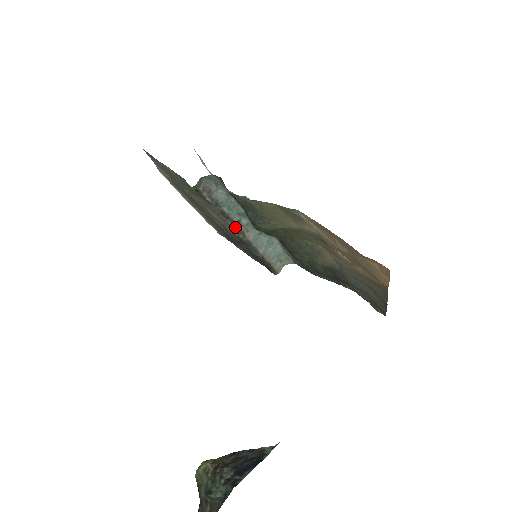
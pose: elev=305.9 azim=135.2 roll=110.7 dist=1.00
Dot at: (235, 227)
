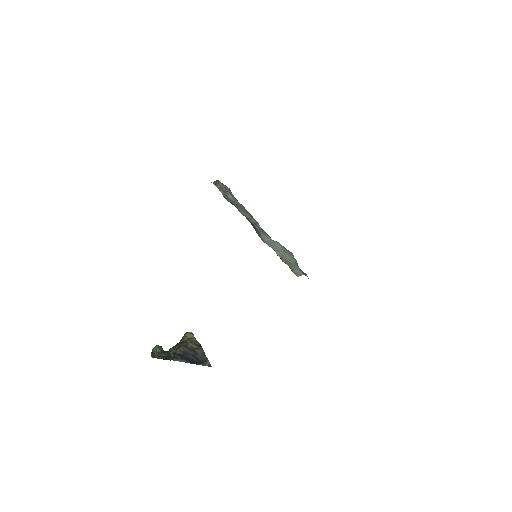
Dot at: (252, 225)
